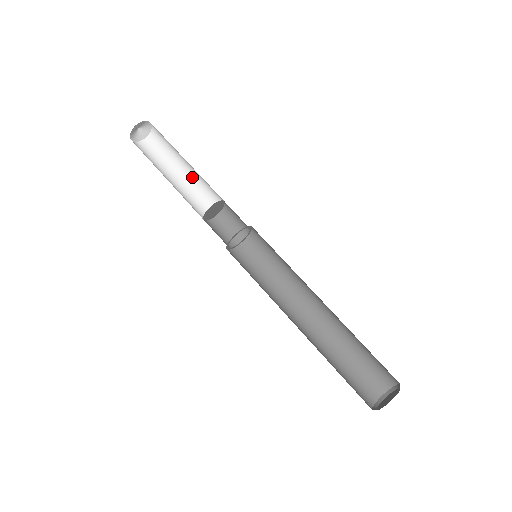
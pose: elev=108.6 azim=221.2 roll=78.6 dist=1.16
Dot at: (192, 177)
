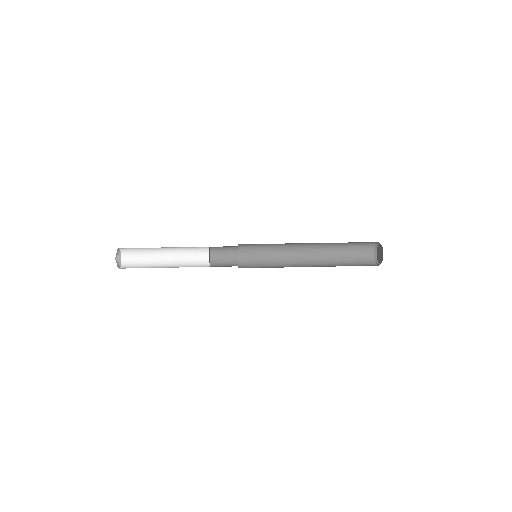
Dot at: (175, 260)
